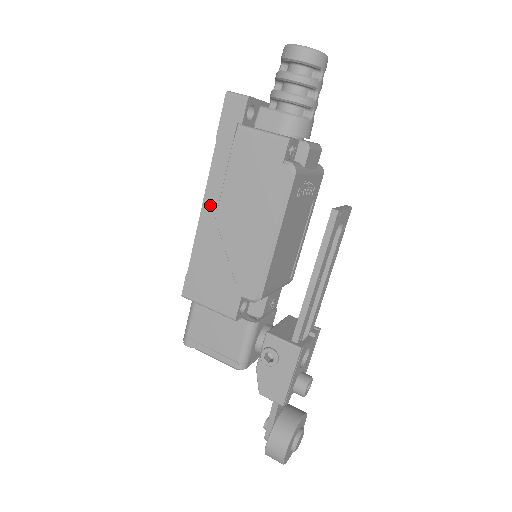
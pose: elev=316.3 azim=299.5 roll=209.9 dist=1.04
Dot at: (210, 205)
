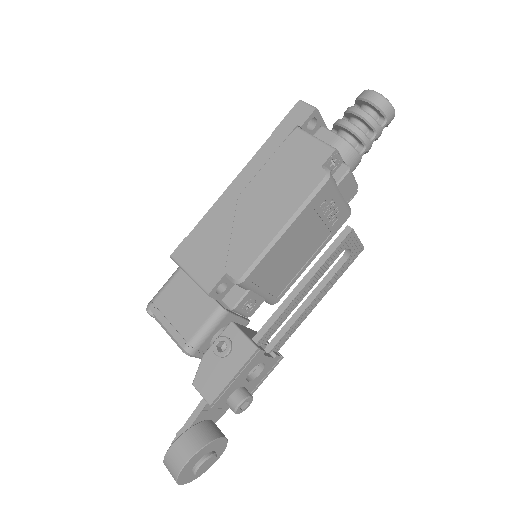
Dot at: (240, 183)
